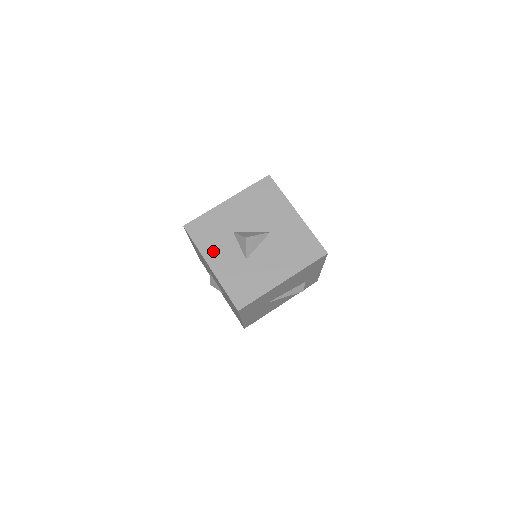
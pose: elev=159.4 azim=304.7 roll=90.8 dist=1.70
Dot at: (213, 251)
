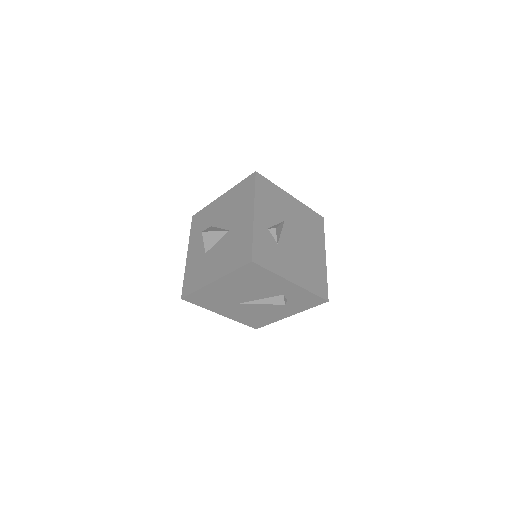
Dot at: (194, 241)
